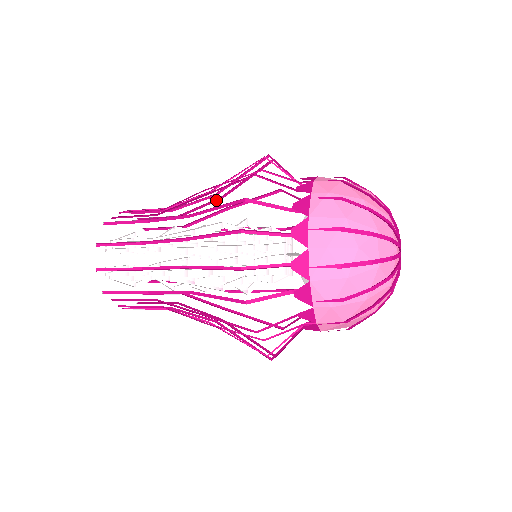
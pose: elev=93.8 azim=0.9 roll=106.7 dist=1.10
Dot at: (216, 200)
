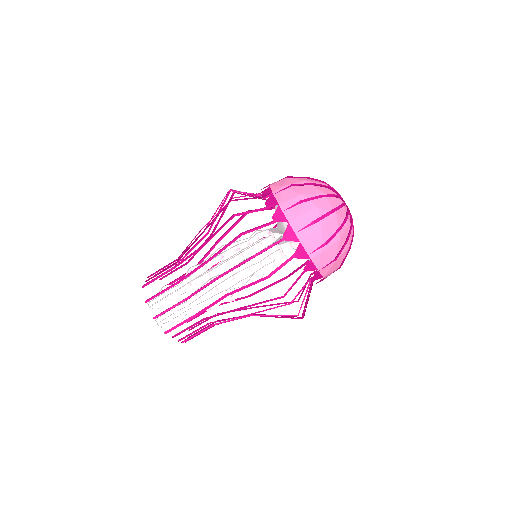
Dot at: occluded
